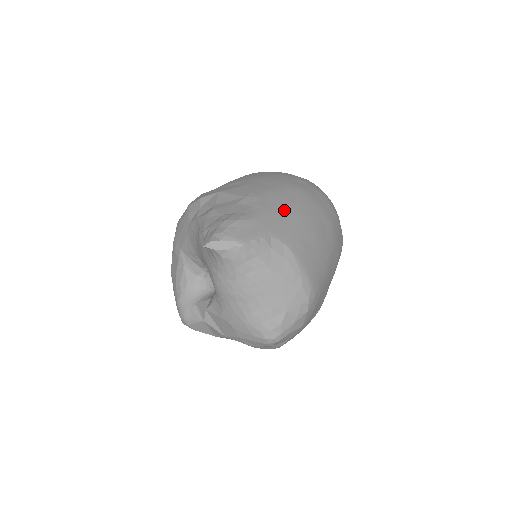
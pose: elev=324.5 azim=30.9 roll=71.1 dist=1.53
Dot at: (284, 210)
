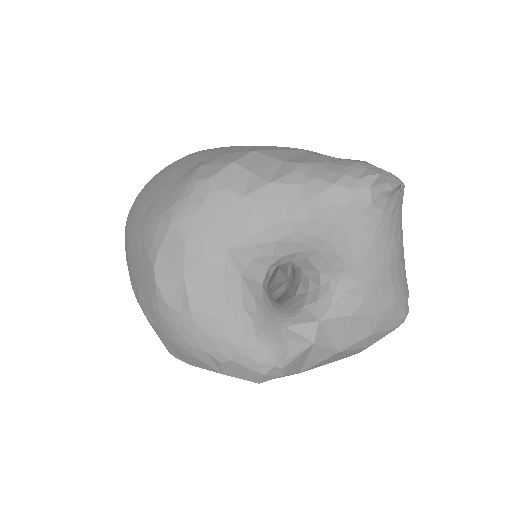
Dot at: occluded
